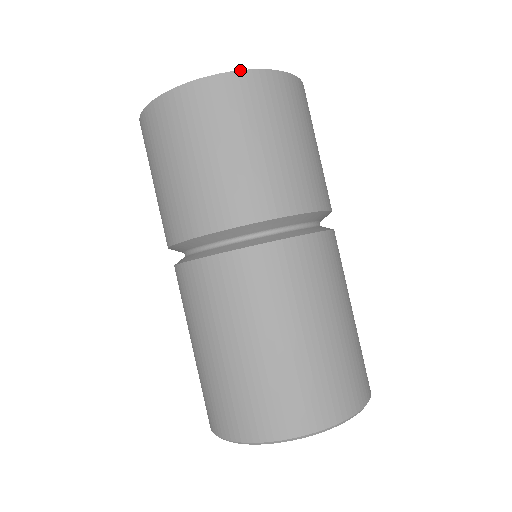
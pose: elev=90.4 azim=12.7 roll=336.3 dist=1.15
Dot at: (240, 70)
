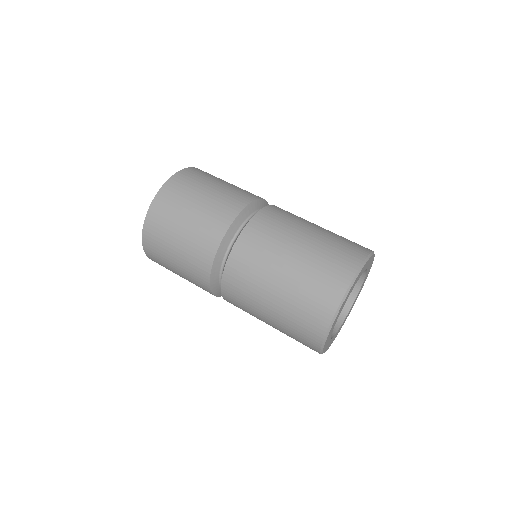
Dot at: (149, 208)
